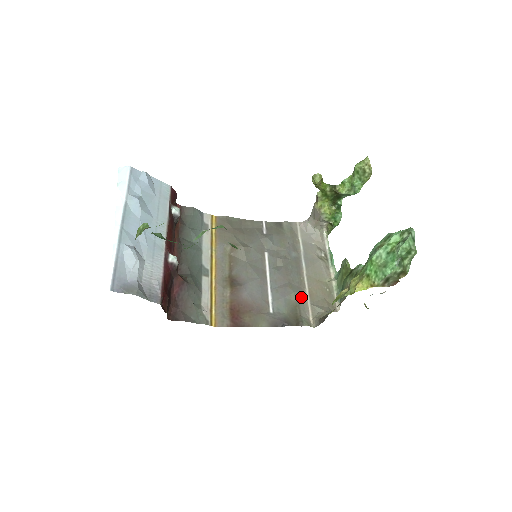
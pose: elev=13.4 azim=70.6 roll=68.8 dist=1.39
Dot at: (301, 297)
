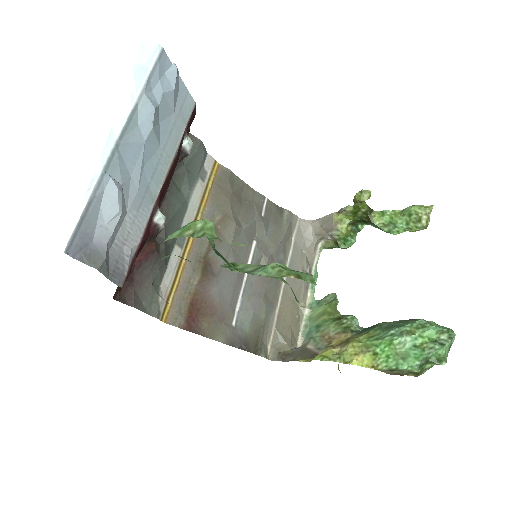
Dot at: (269, 316)
